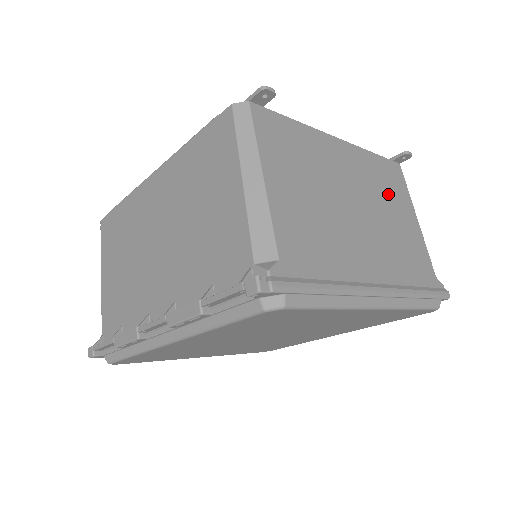
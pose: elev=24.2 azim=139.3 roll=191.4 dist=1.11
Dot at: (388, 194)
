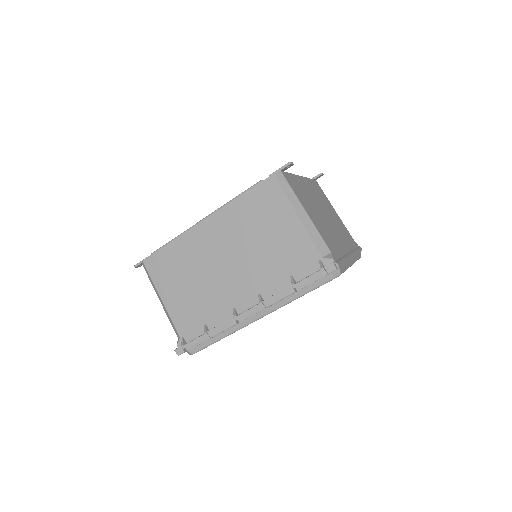
Dot at: (324, 201)
